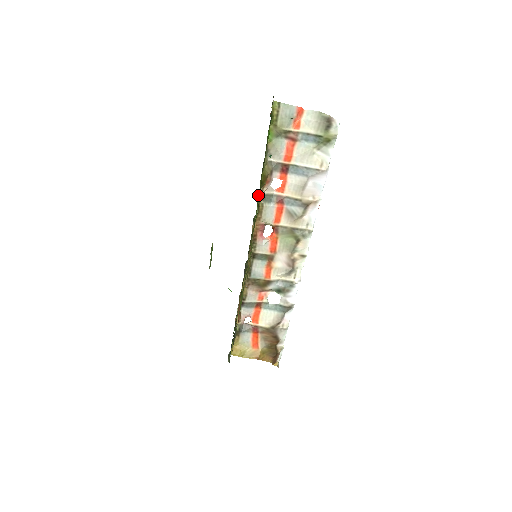
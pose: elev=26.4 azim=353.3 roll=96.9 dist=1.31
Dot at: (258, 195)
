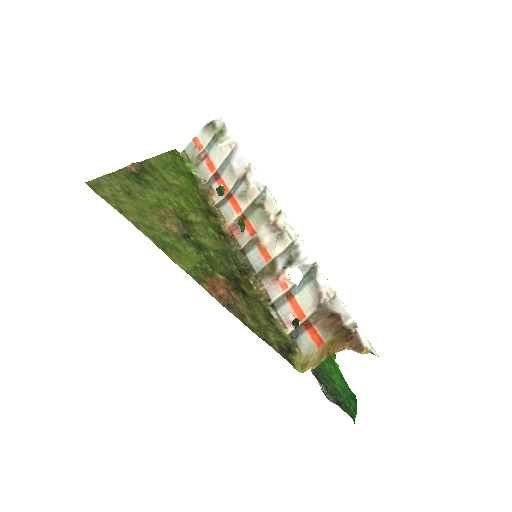
Dot at: (210, 207)
